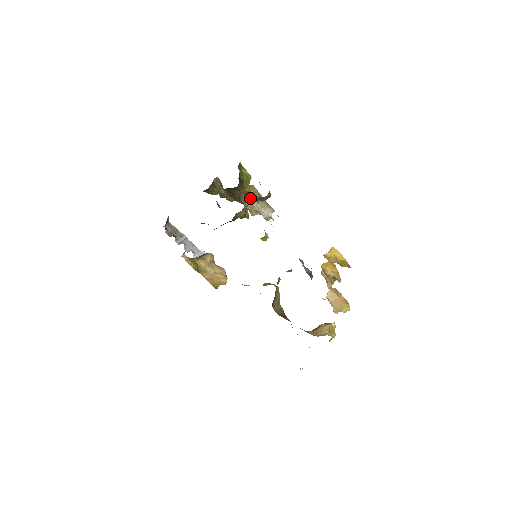
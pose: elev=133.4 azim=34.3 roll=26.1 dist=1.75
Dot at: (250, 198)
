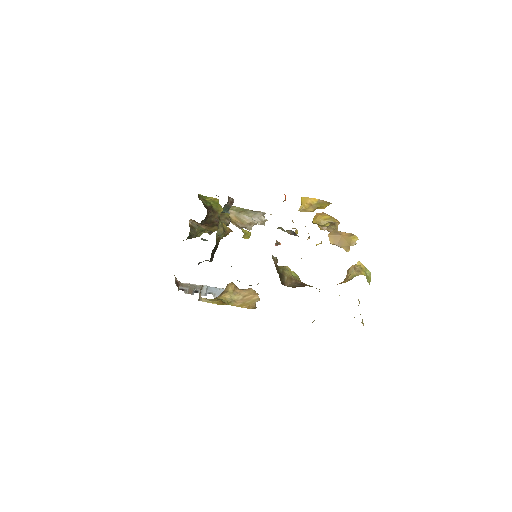
Dot at: (236, 217)
